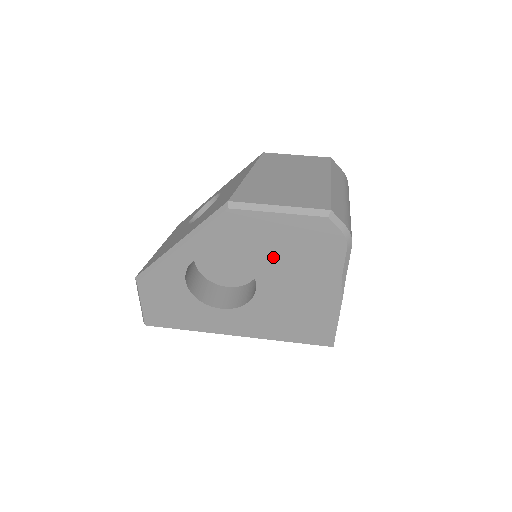
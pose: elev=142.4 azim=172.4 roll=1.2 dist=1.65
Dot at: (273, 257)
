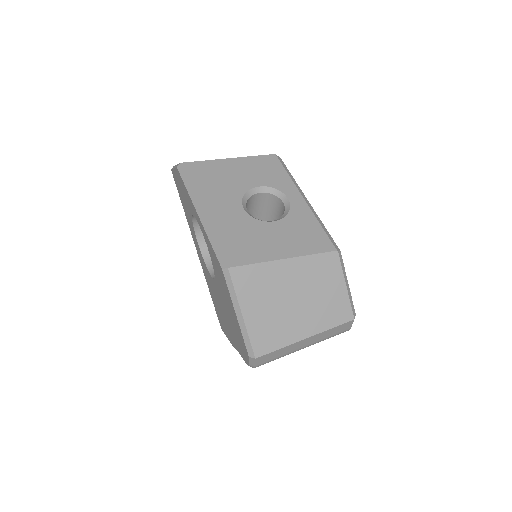
Dot at: (224, 300)
